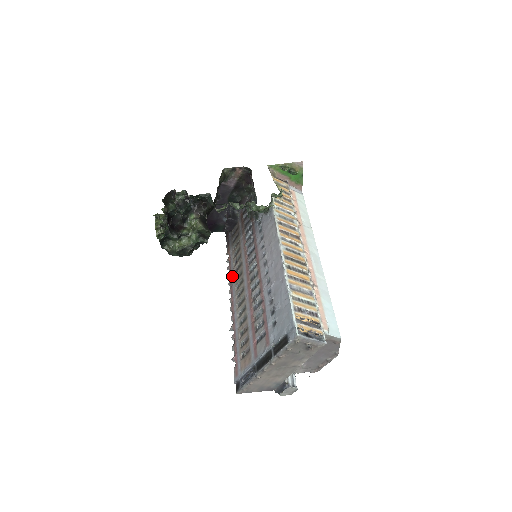
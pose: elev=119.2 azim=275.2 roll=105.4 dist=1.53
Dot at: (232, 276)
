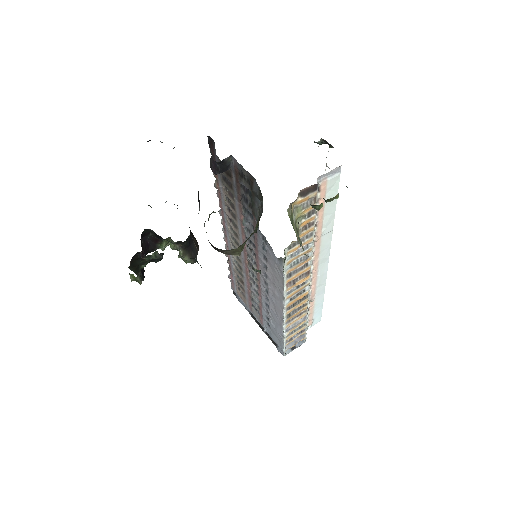
Dot at: (224, 216)
